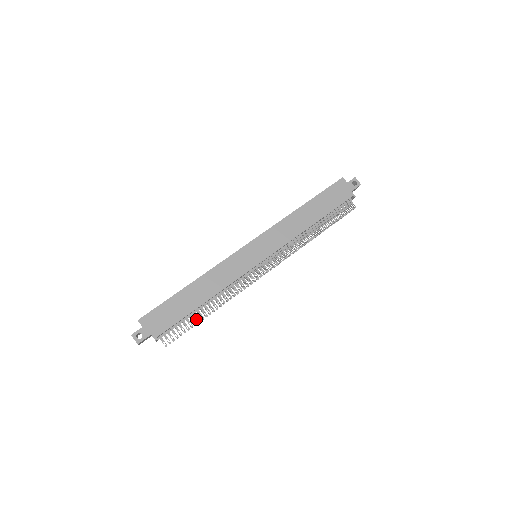
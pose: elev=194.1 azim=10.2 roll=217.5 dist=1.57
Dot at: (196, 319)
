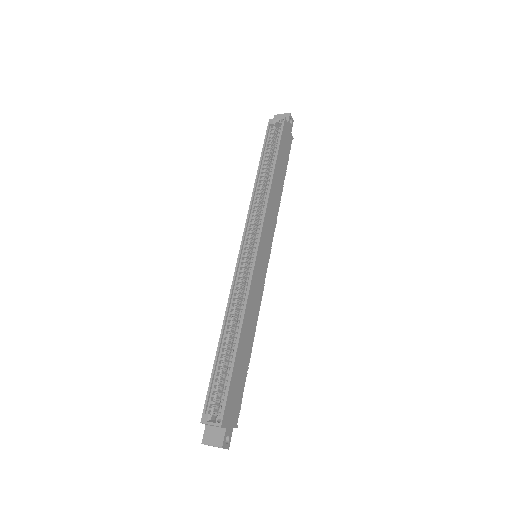
Dot at: occluded
